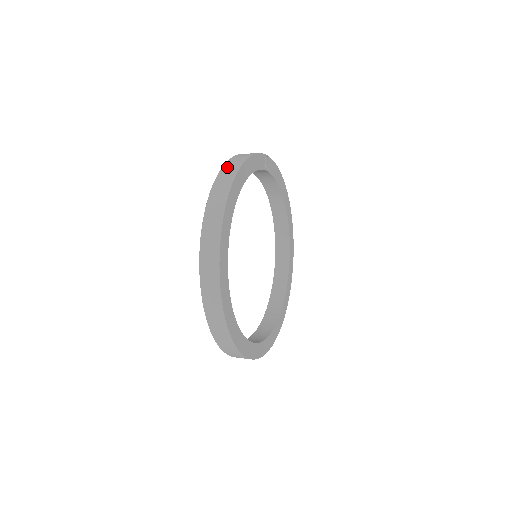
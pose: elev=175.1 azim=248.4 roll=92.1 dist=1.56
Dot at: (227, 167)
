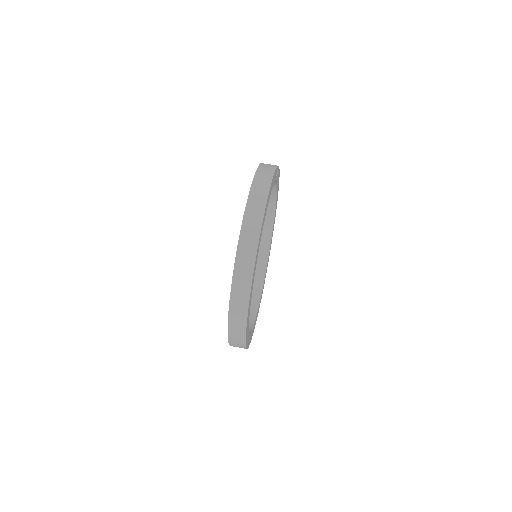
Dot at: (257, 185)
